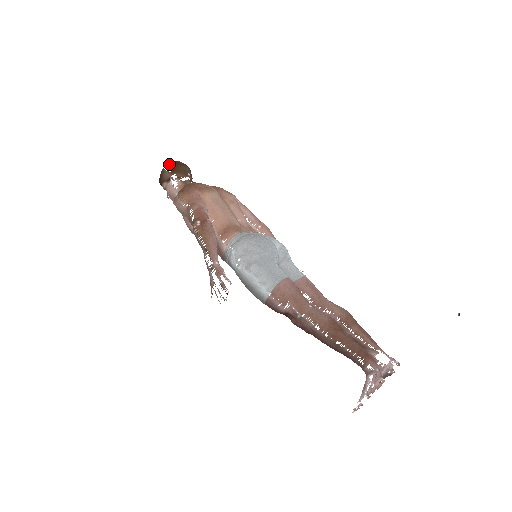
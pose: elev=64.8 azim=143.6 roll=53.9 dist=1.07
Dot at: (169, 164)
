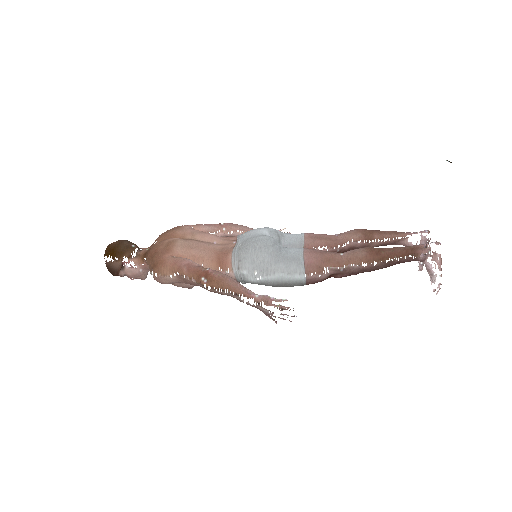
Dot at: (109, 254)
